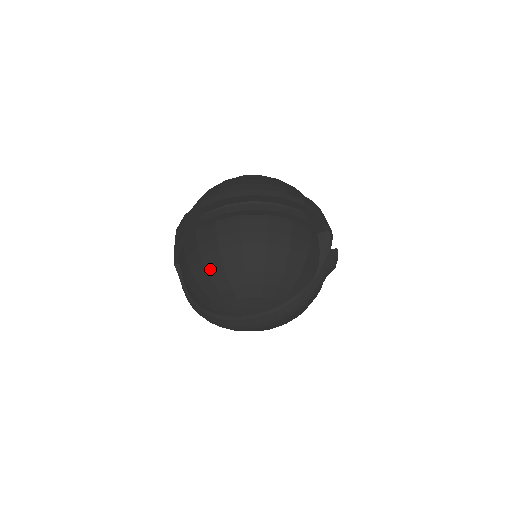
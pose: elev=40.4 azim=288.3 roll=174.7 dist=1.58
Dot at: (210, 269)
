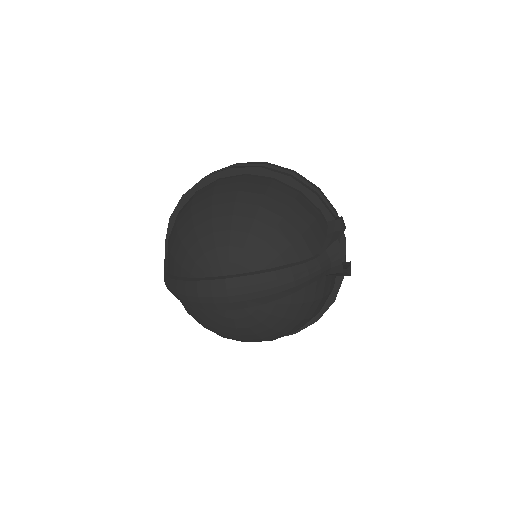
Dot at: (196, 214)
